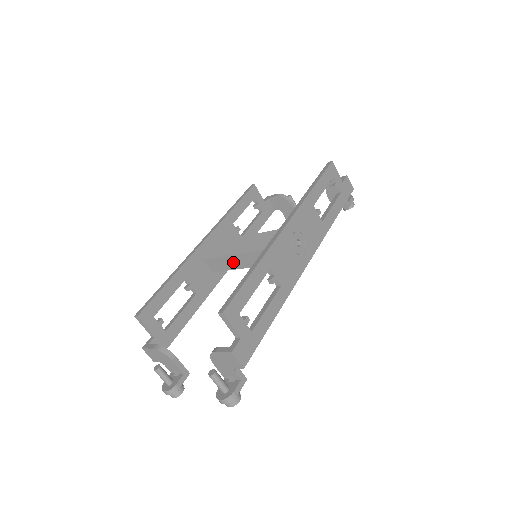
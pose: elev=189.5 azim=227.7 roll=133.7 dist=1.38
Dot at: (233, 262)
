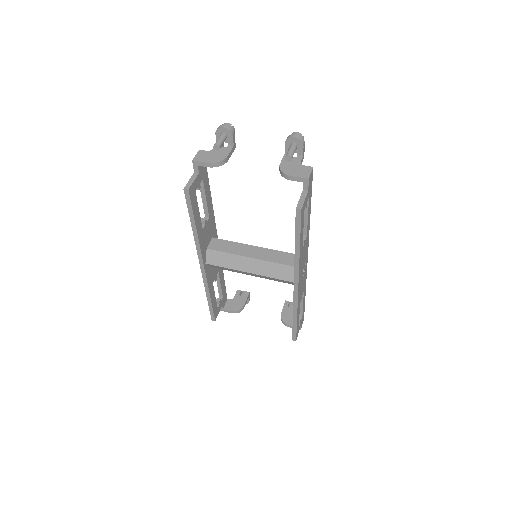
Dot at: occluded
